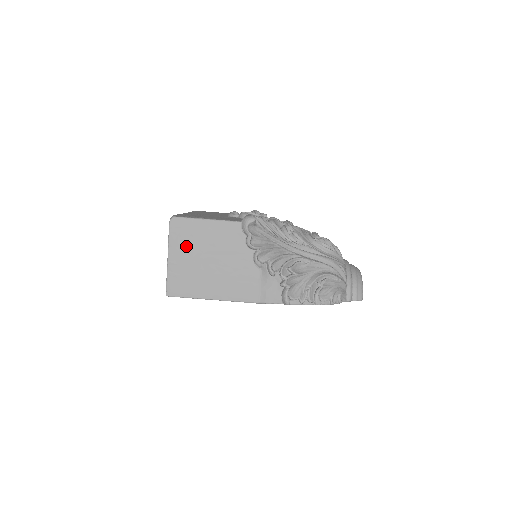
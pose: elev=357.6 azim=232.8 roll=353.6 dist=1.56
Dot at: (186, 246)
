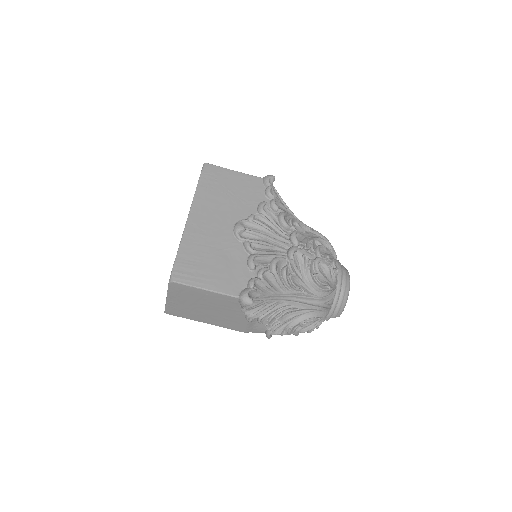
Dot at: (184, 298)
